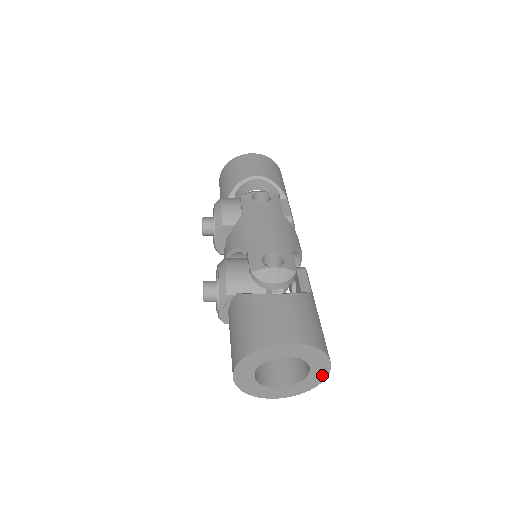
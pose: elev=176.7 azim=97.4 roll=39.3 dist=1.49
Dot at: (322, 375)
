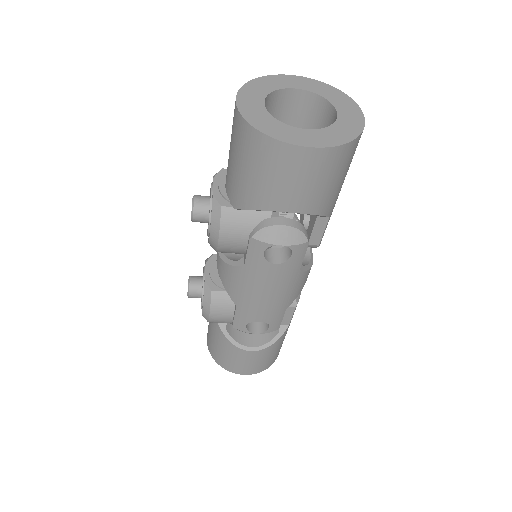
Dot at: (357, 120)
